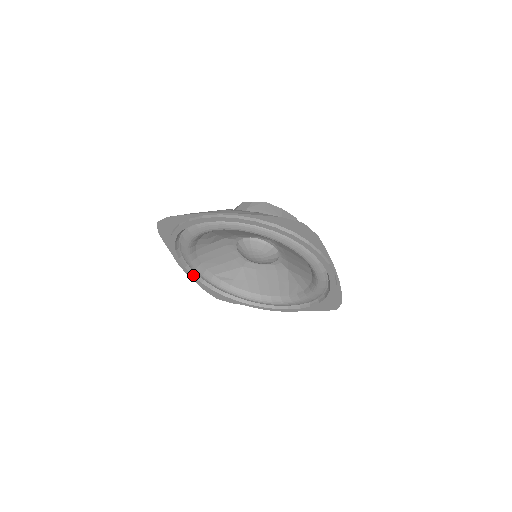
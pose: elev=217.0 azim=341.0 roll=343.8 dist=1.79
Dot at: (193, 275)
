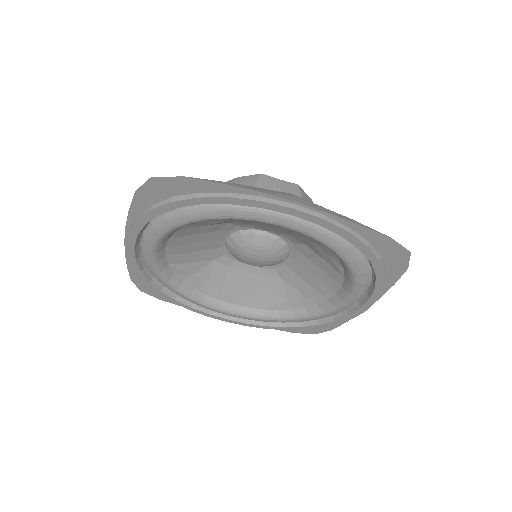
Dot at: (136, 259)
